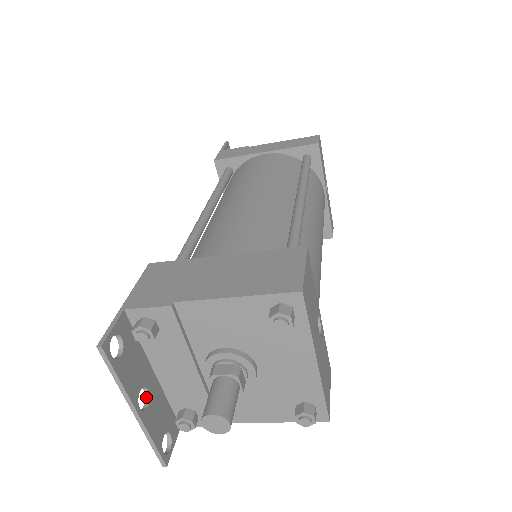
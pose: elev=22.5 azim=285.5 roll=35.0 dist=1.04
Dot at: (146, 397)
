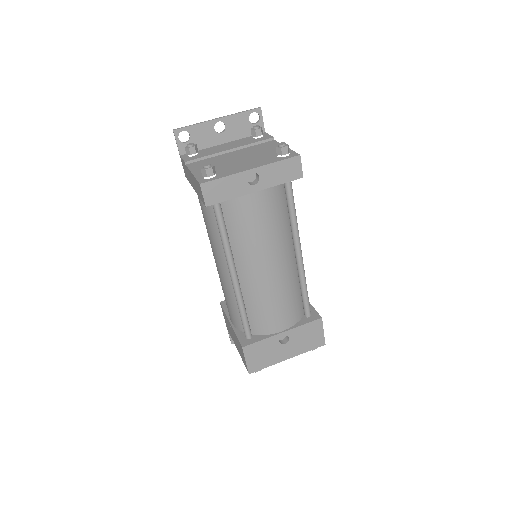
Dot at: occluded
